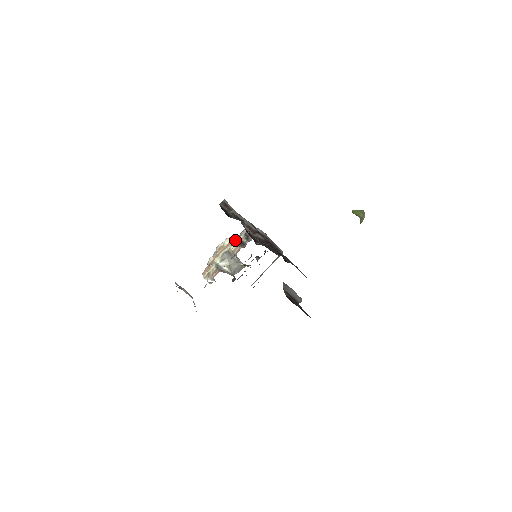
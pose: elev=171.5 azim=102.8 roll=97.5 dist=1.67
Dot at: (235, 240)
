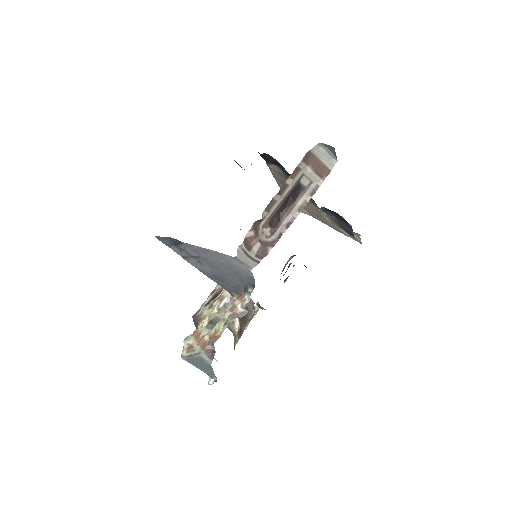
Dot at: (202, 317)
